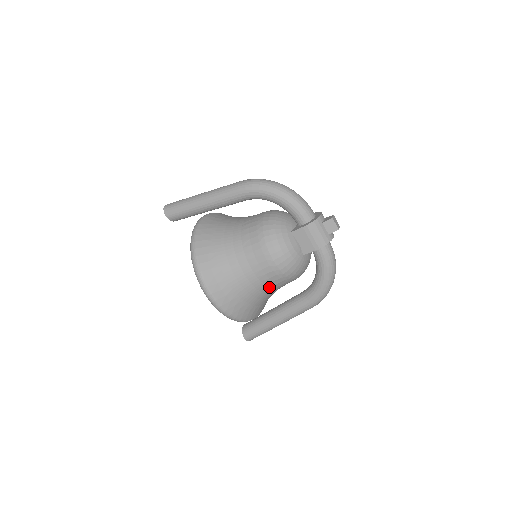
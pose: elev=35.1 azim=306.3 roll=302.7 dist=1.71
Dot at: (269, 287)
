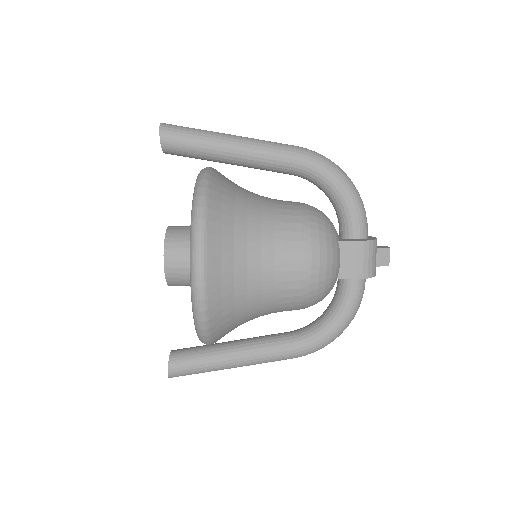
Dot at: (274, 303)
